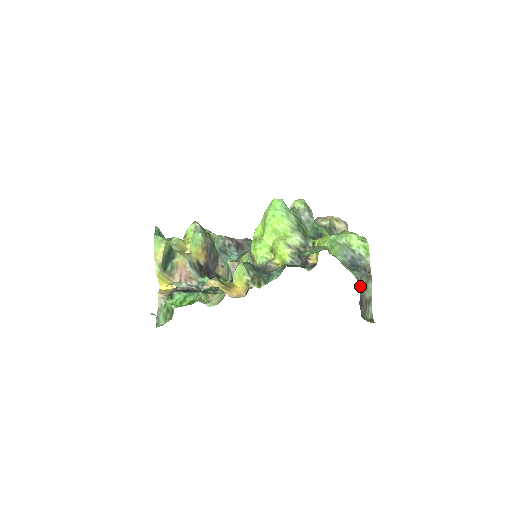
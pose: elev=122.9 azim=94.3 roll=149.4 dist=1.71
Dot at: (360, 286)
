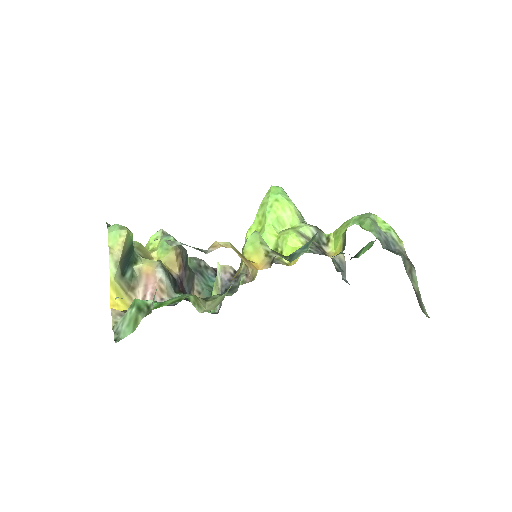
Dot at: (406, 271)
